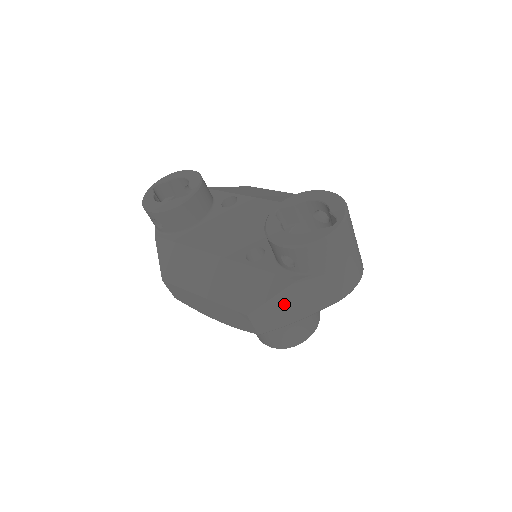
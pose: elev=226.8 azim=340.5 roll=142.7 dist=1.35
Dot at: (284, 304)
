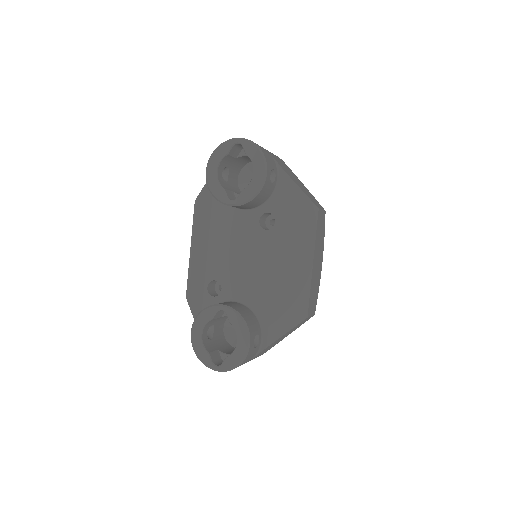
Dot at: occluded
